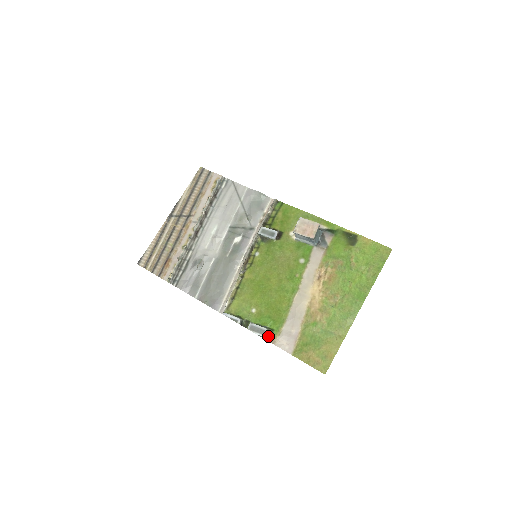
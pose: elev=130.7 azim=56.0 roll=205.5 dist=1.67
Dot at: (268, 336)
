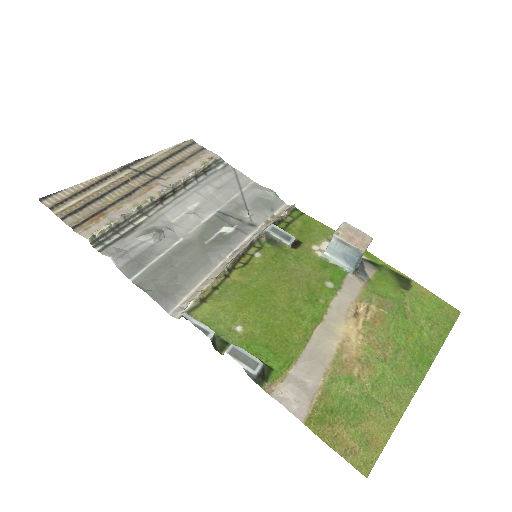
Dot at: (262, 376)
